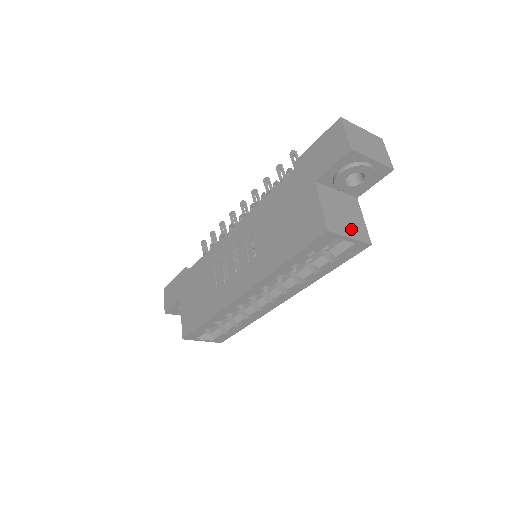
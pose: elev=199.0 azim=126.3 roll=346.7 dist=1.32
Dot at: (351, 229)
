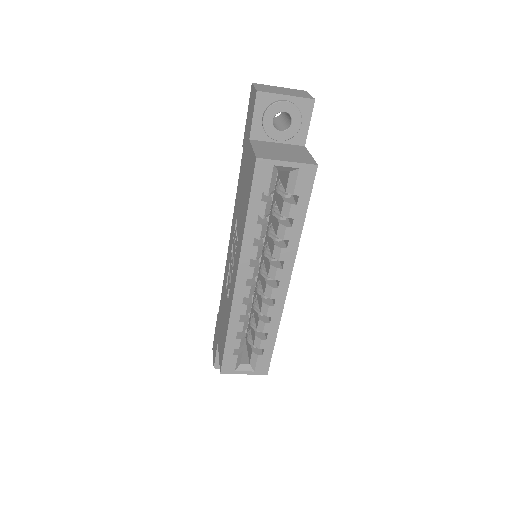
Dot at: (290, 158)
